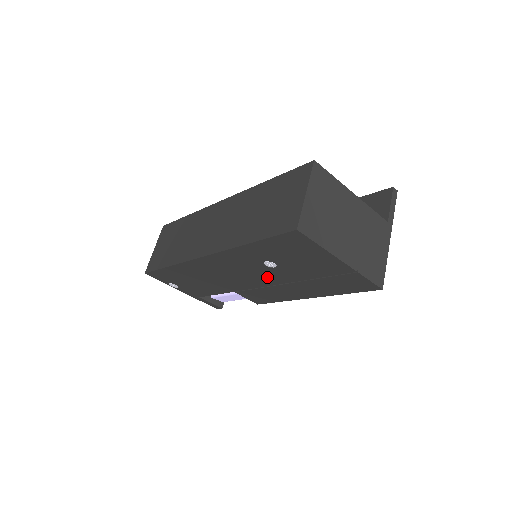
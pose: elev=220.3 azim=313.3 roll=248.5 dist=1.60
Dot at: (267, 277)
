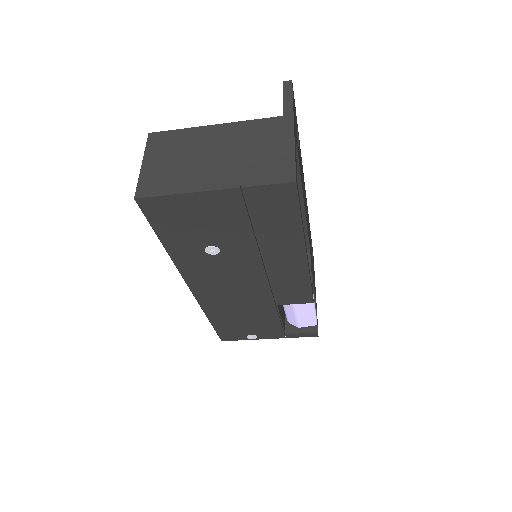
Dot at: (243, 266)
